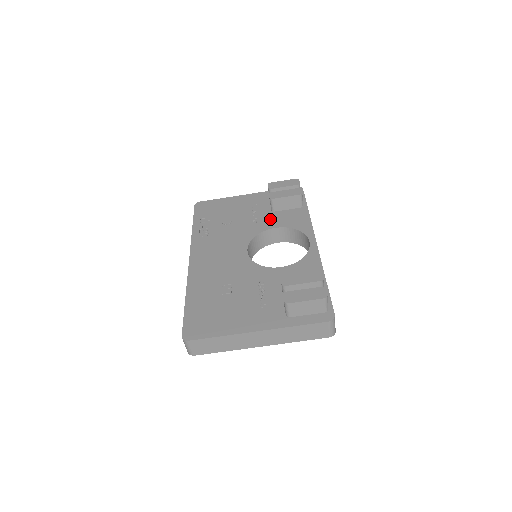
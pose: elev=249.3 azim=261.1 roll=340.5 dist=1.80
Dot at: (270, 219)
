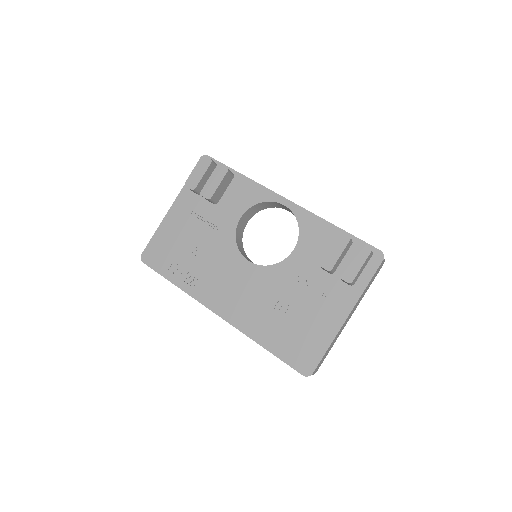
Dot at: (225, 214)
